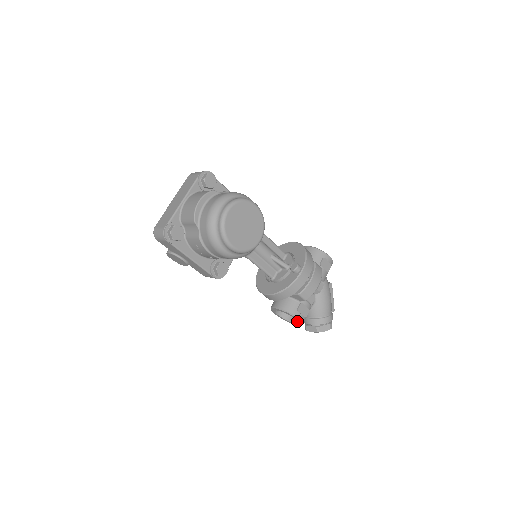
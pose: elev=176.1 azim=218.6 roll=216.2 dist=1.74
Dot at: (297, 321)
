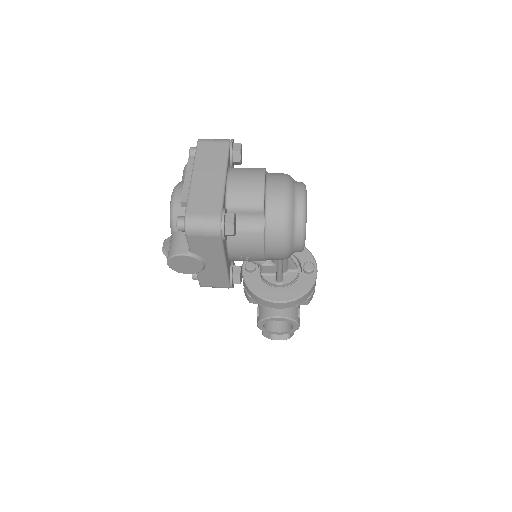
Dot at: (291, 329)
